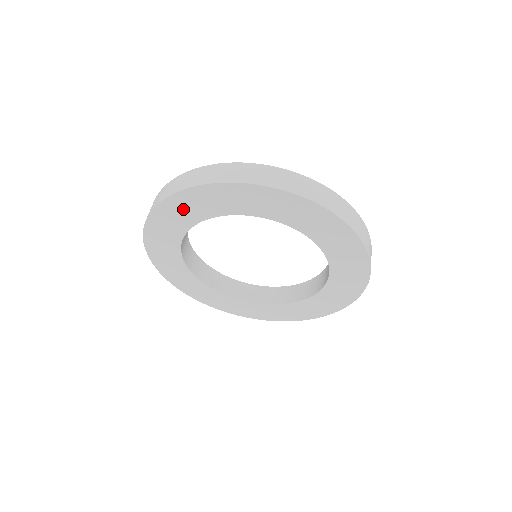
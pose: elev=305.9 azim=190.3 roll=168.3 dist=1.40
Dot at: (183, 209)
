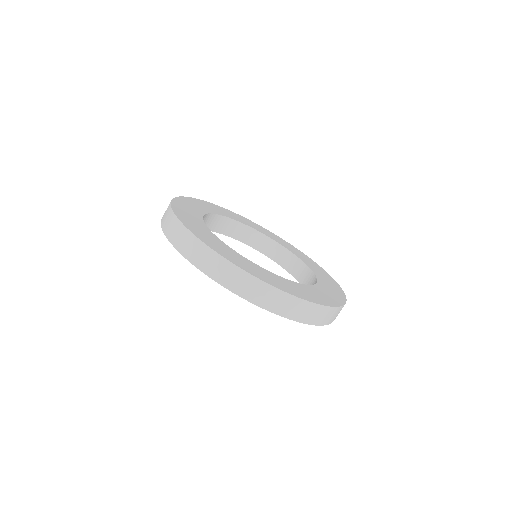
Dot at: occluded
